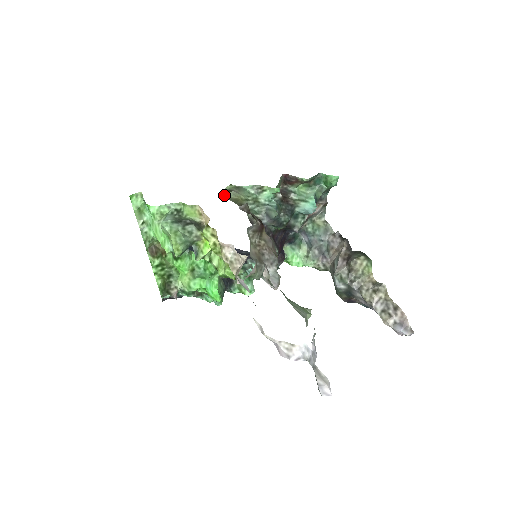
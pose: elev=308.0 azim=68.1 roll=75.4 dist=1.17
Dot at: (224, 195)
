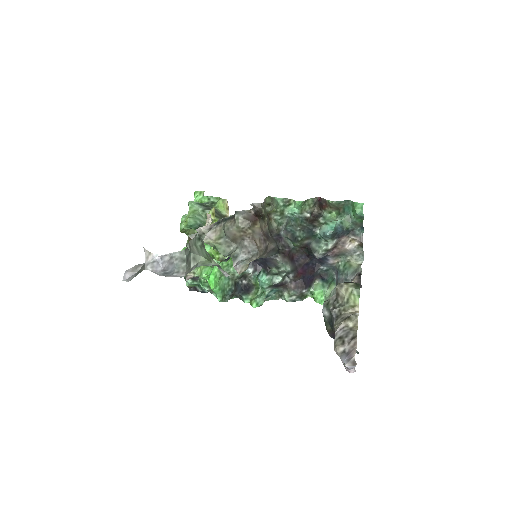
Dot at: occluded
